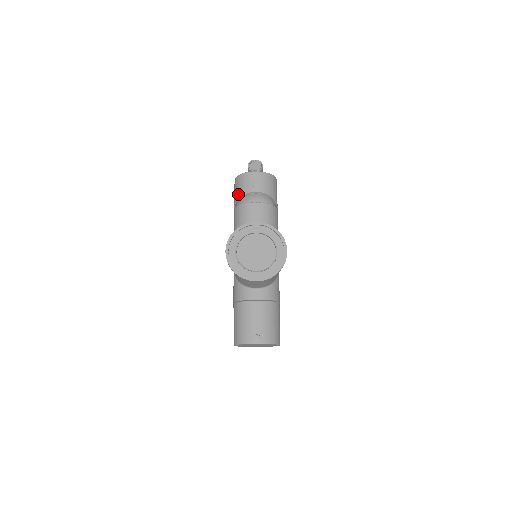
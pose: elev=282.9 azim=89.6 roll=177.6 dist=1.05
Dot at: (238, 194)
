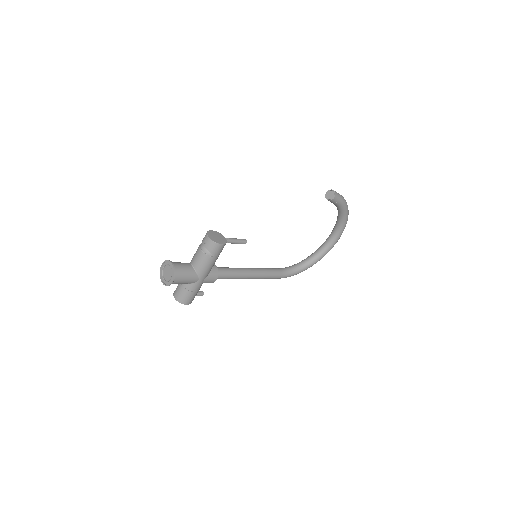
Dot at: occluded
